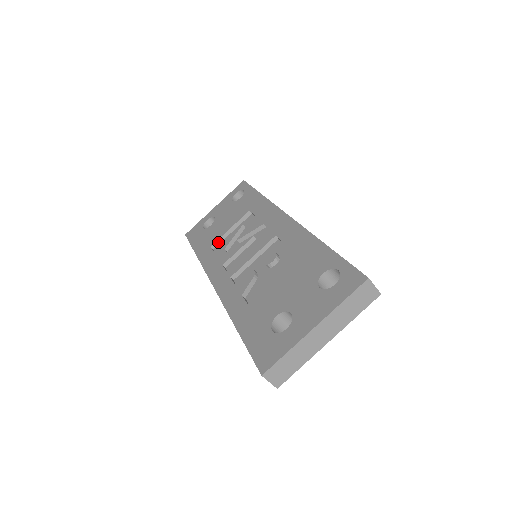
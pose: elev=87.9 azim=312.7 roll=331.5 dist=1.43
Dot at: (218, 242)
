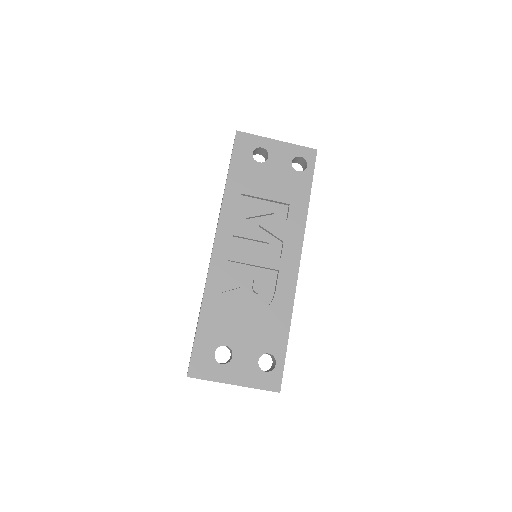
Dot at: (249, 196)
